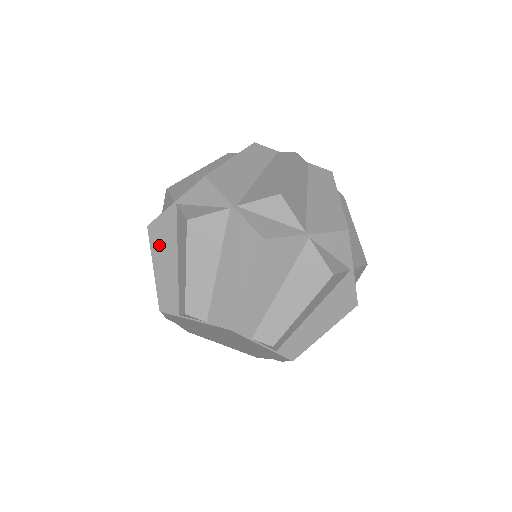
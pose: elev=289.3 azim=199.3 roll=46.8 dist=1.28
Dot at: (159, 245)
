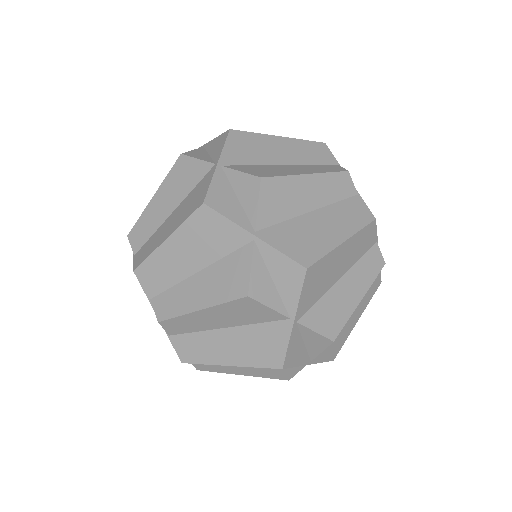
Dot at: occluded
